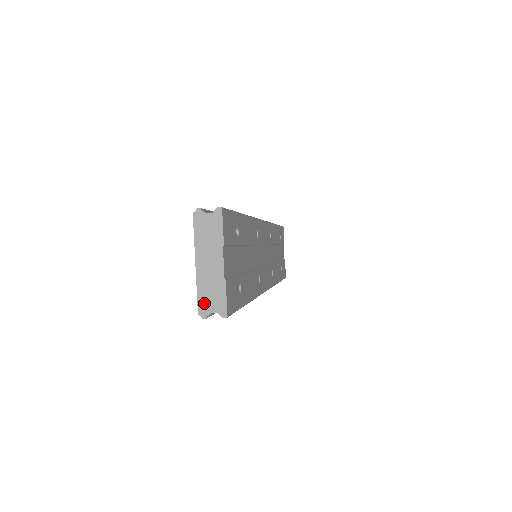
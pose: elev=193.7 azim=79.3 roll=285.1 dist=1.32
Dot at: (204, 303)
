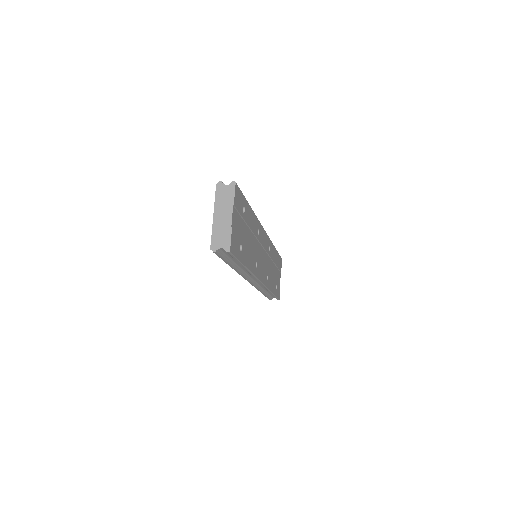
Dot at: (215, 242)
